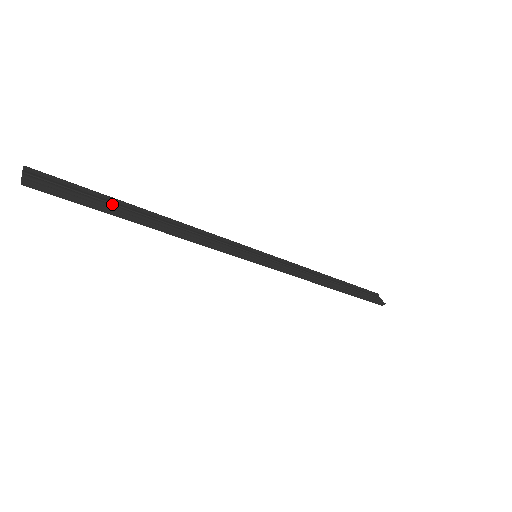
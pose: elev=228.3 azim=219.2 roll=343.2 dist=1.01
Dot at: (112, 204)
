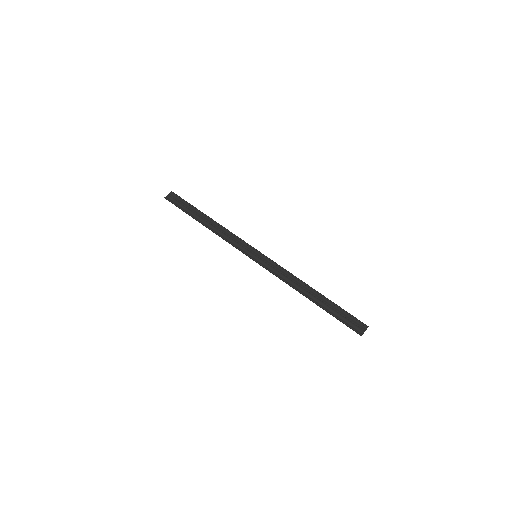
Dot at: (193, 211)
